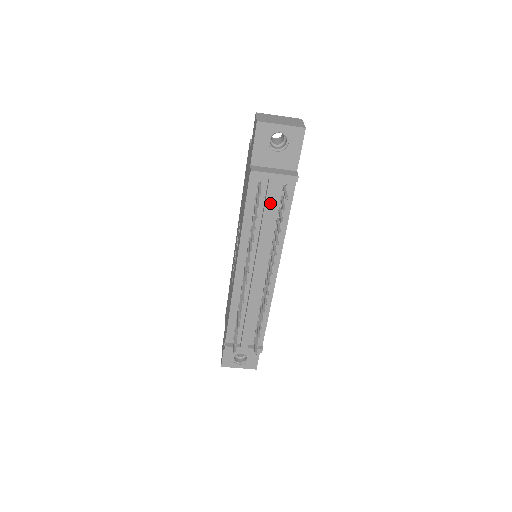
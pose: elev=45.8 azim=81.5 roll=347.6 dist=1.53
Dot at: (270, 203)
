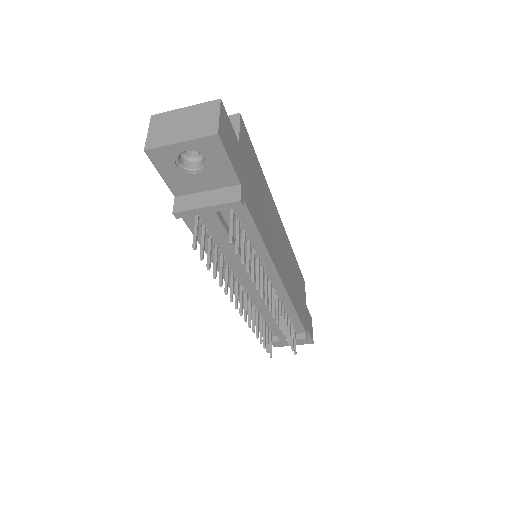
Dot at: (223, 235)
